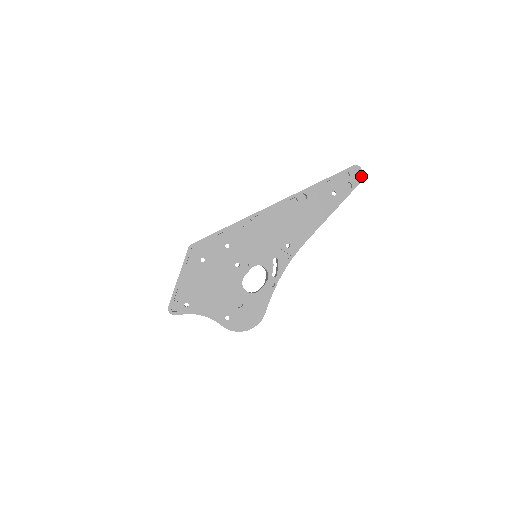
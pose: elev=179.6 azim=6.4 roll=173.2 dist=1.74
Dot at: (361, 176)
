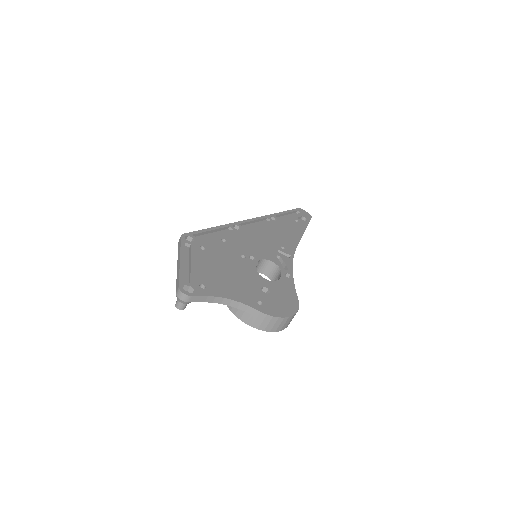
Dot at: (309, 215)
